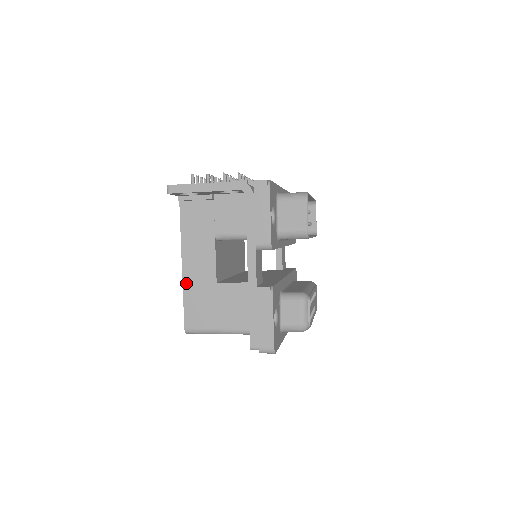
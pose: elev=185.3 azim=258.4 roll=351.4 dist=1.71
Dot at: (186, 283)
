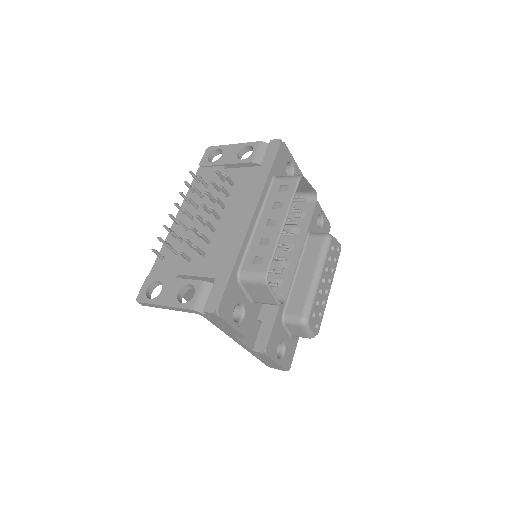
Dot at: occluded
